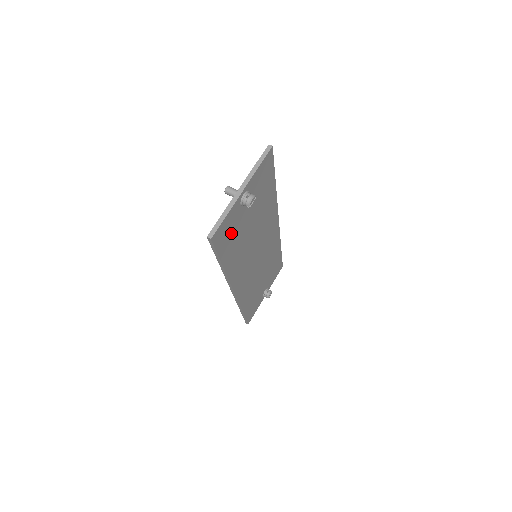
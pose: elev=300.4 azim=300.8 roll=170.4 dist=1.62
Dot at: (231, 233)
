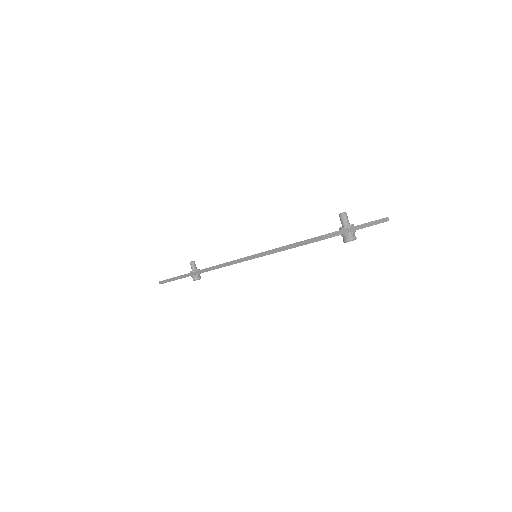
Dot at: occluded
